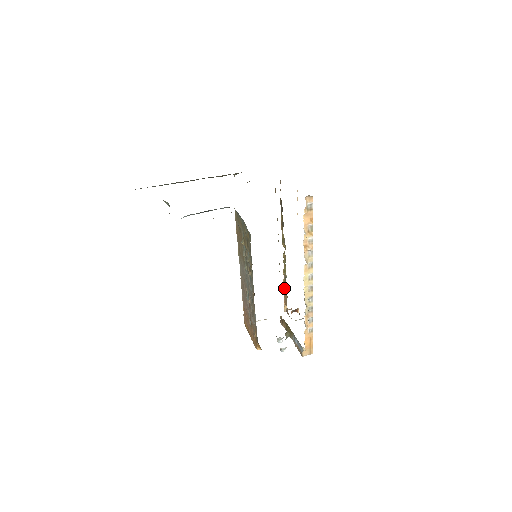
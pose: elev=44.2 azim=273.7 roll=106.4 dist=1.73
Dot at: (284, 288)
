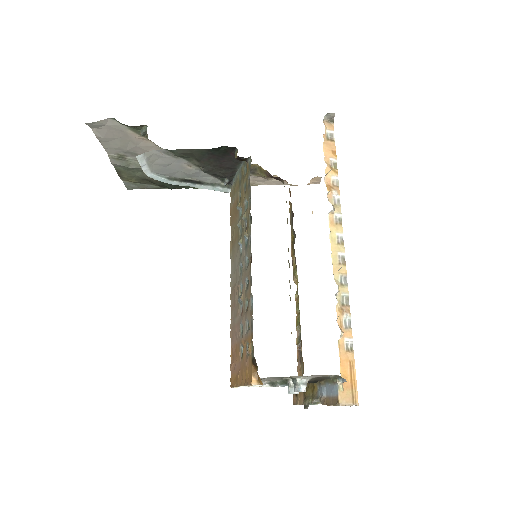
Dot at: (298, 356)
